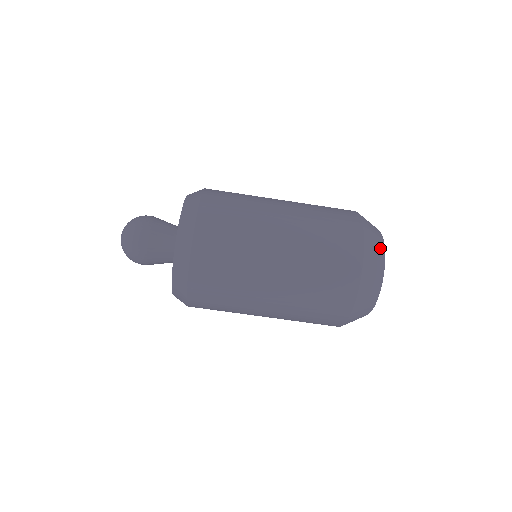
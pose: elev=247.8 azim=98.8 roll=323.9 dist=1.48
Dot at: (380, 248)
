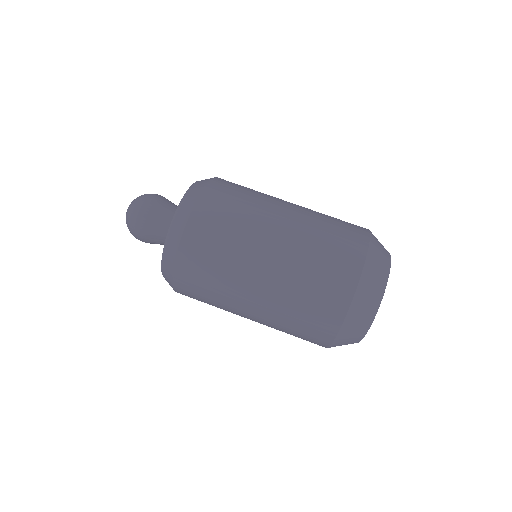
Dot at: occluded
